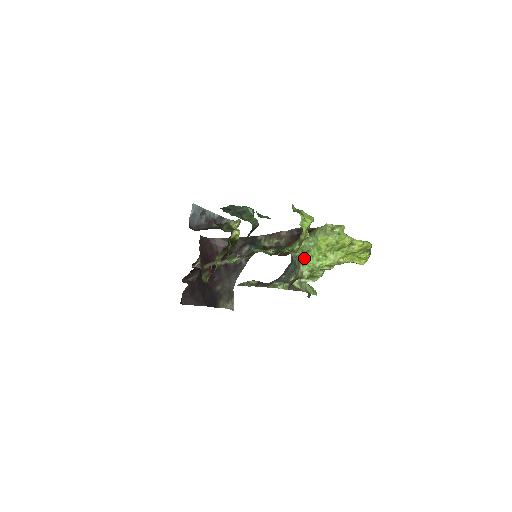
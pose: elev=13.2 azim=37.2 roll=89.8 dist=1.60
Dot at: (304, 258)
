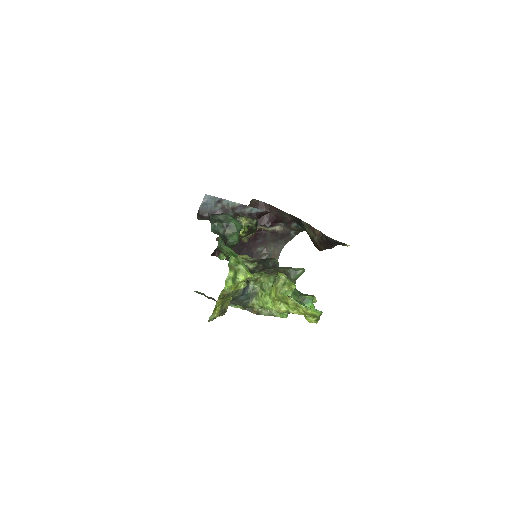
Dot at: (260, 293)
